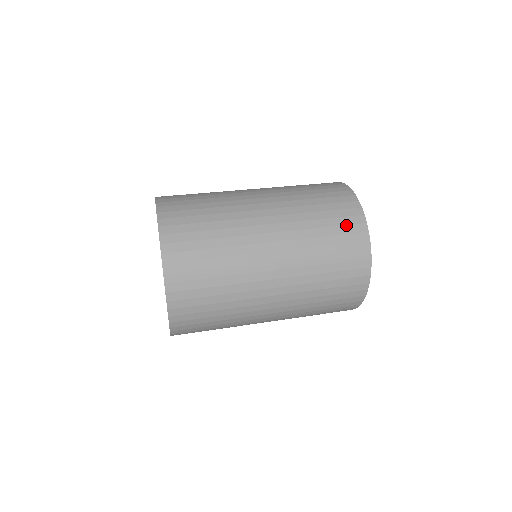
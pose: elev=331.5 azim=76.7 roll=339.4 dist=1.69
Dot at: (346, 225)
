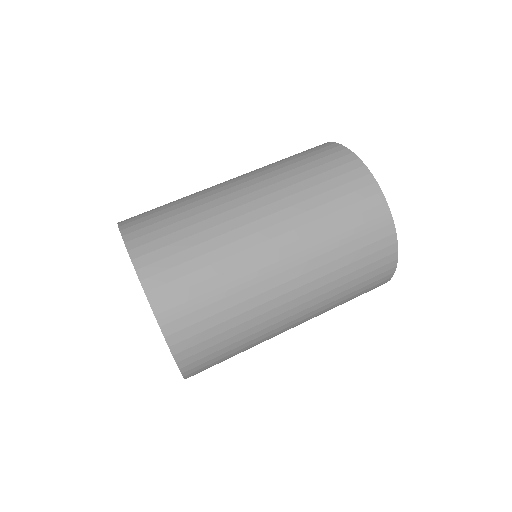
Dot at: (354, 192)
